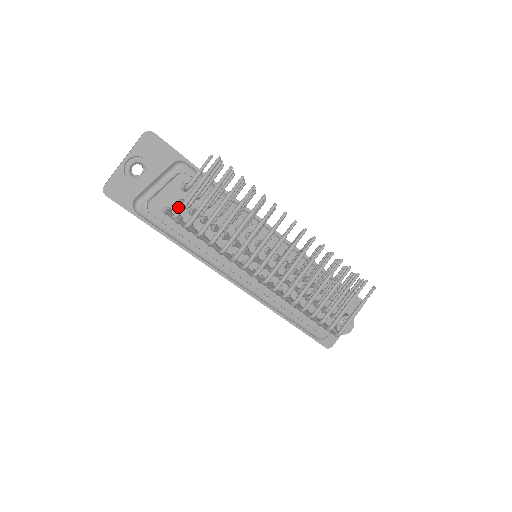
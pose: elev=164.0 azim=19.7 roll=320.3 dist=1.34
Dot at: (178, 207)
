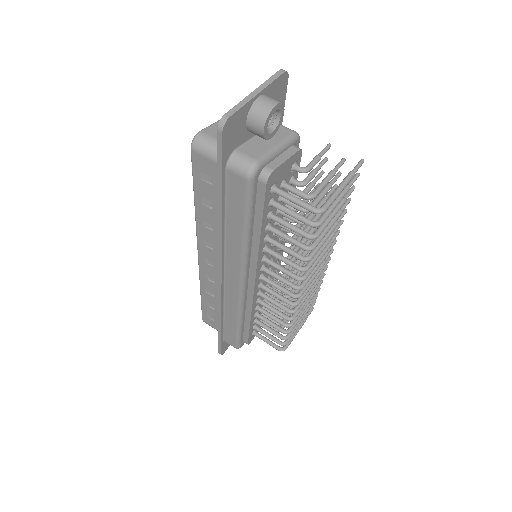
Dot at: (279, 187)
